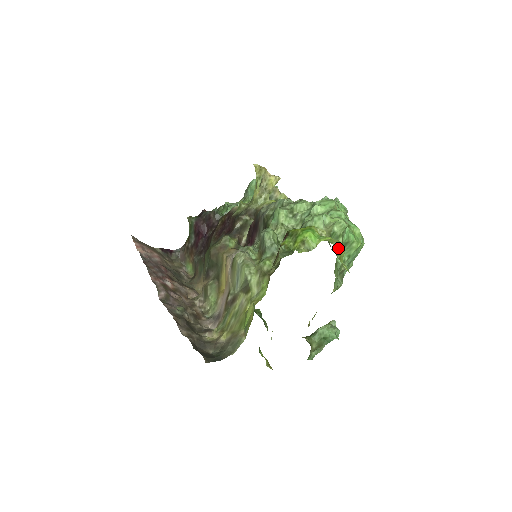
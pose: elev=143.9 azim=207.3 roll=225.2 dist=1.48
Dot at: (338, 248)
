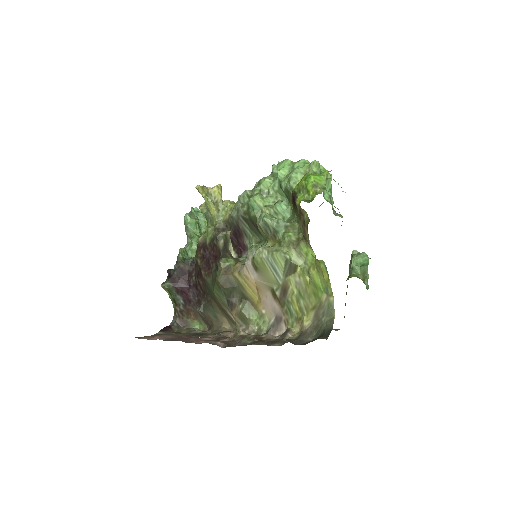
Dot at: occluded
